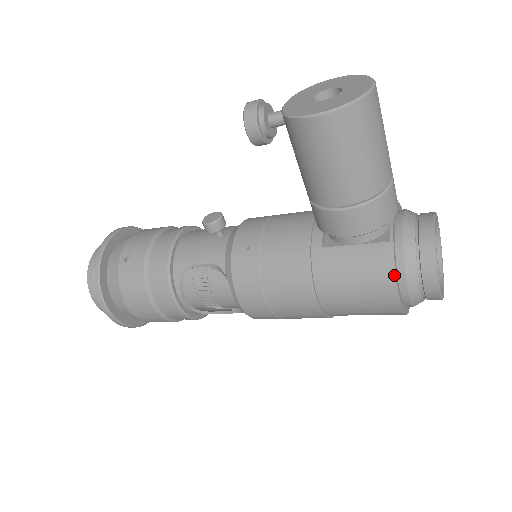
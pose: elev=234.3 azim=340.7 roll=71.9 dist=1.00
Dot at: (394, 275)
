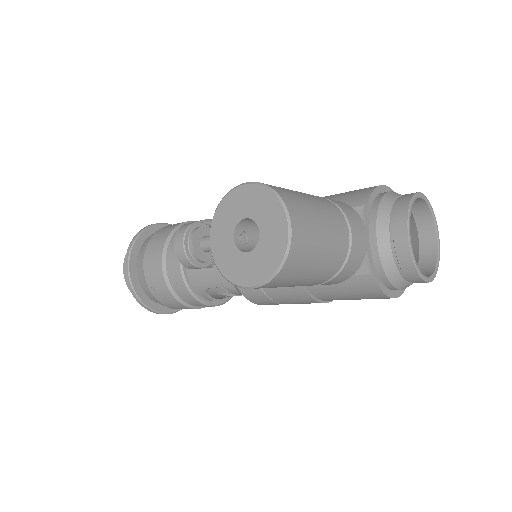
Dot at: (383, 294)
